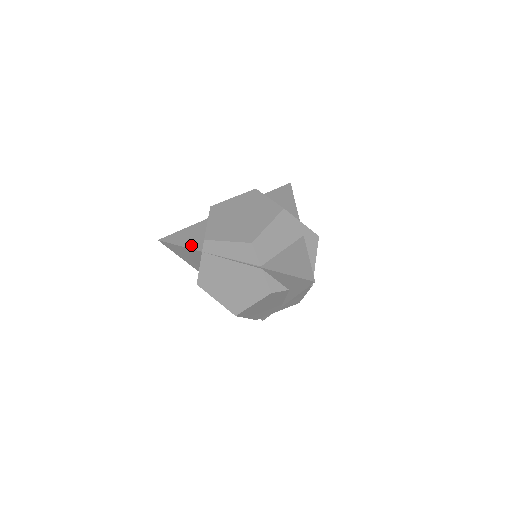
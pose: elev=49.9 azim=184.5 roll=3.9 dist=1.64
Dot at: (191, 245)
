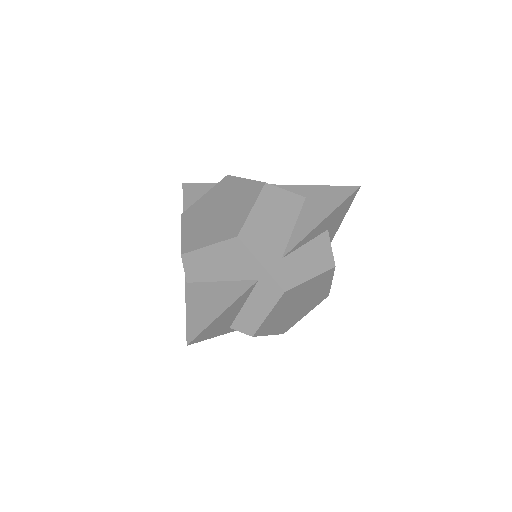
Dot at: occluded
